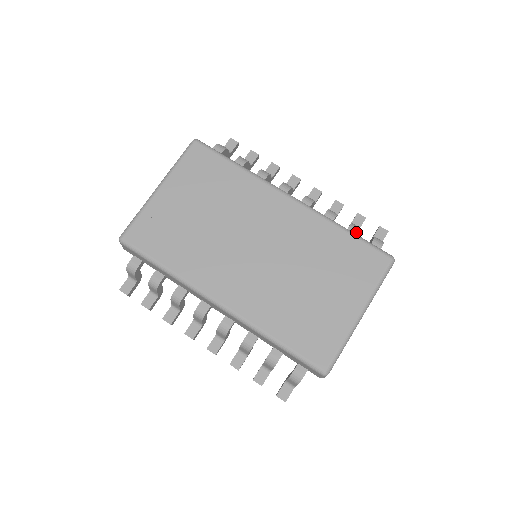
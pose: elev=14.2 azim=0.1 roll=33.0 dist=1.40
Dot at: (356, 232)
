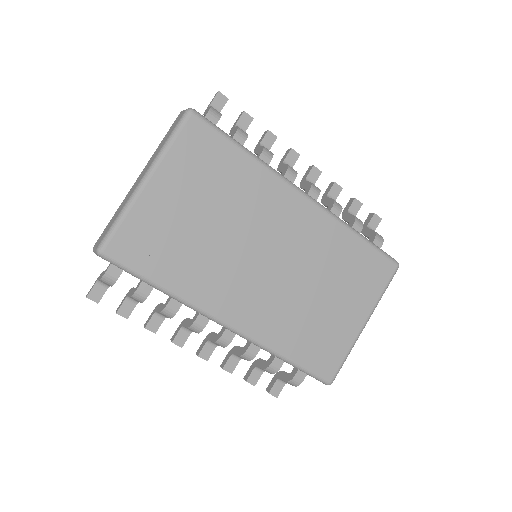
Dot at: (360, 229)
